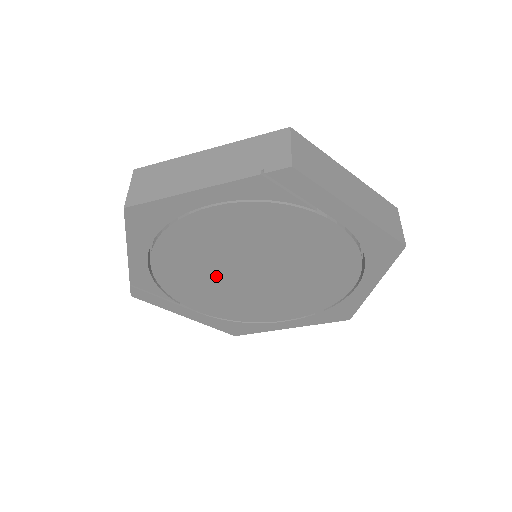
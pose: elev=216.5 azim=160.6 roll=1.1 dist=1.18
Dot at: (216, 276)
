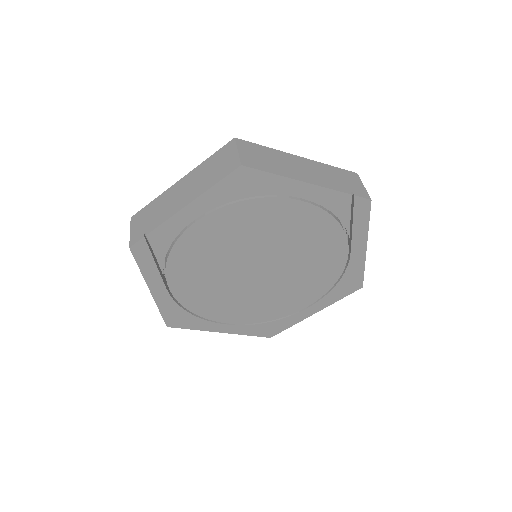
Dot at: (228, 259)
